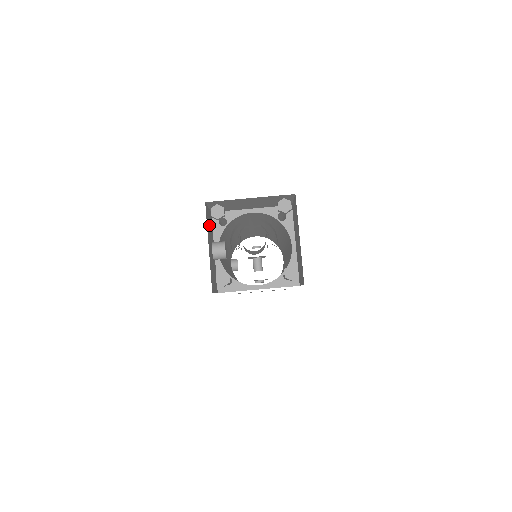
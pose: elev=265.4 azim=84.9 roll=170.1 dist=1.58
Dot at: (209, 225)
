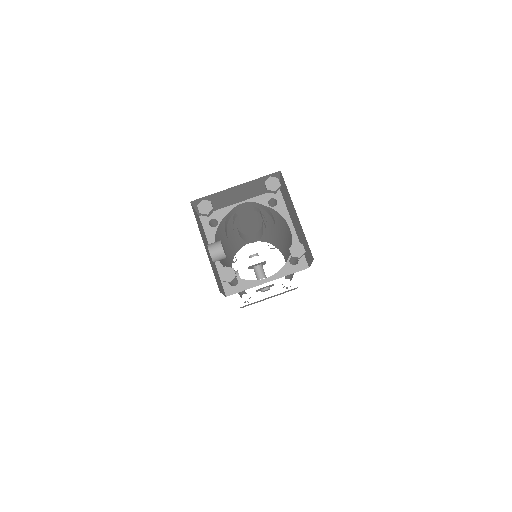
Dot at: (200, 226)
